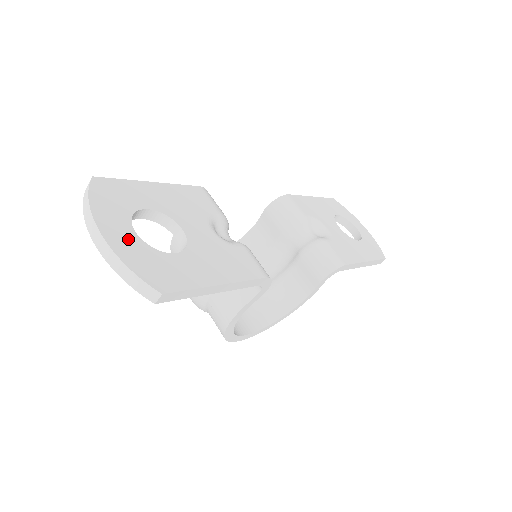
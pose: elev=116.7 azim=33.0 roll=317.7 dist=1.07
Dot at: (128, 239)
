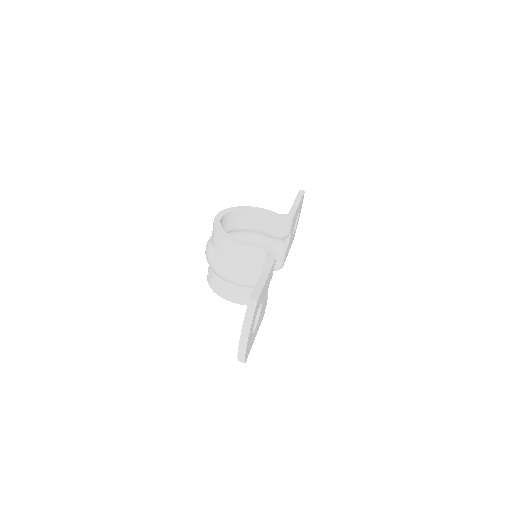
Dot at: (250, 338)
